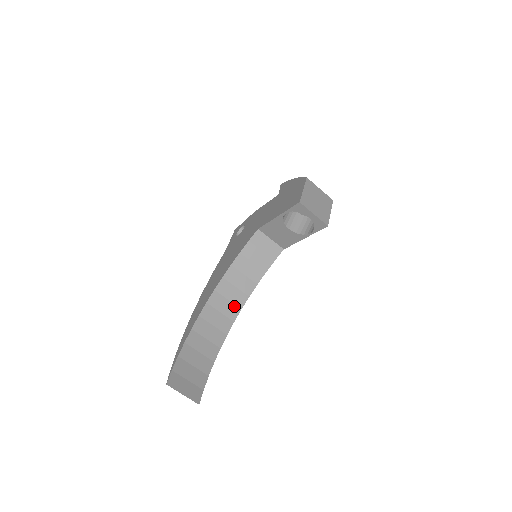
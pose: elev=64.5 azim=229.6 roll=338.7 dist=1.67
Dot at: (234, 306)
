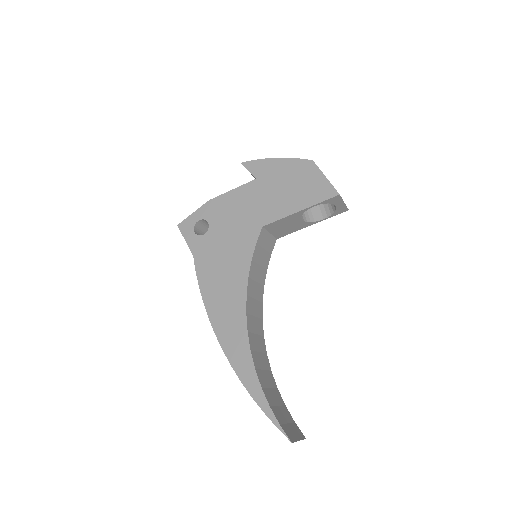
Dot at: (259, 320)
